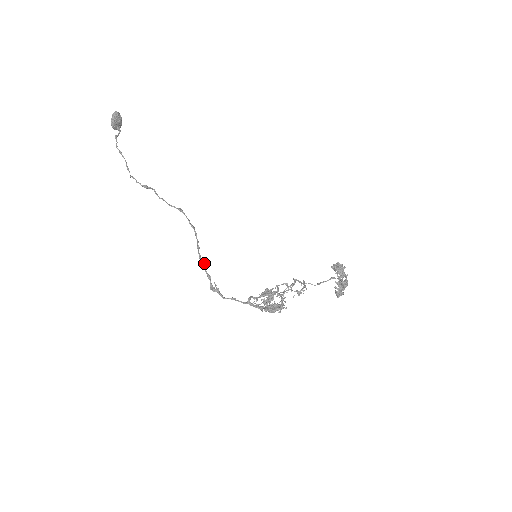
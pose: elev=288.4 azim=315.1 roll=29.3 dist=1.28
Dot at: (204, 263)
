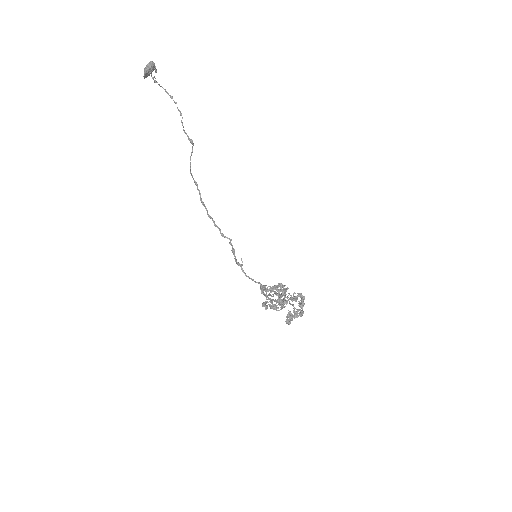
Dot at: occluded
